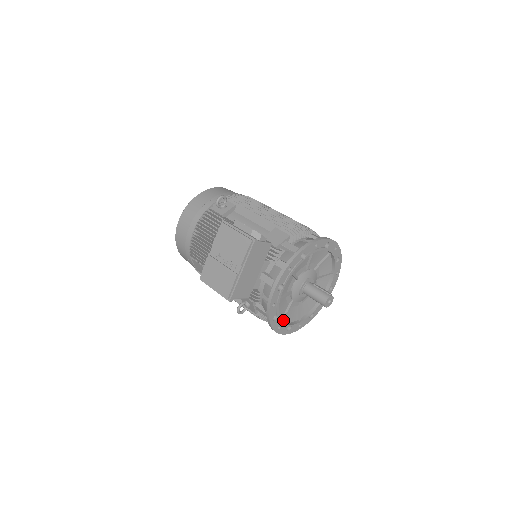
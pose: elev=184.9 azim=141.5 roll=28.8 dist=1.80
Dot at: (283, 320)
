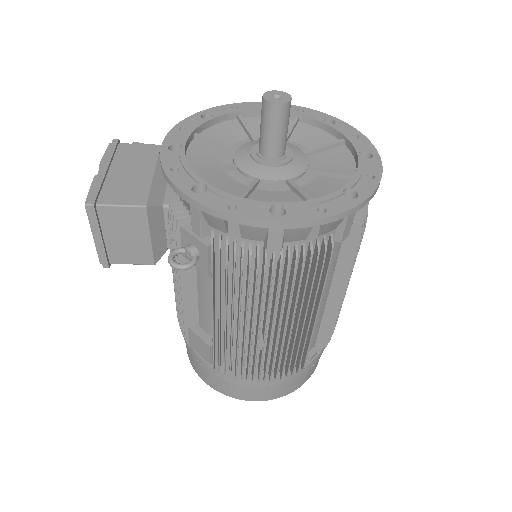
Dot at: (241, 199)
